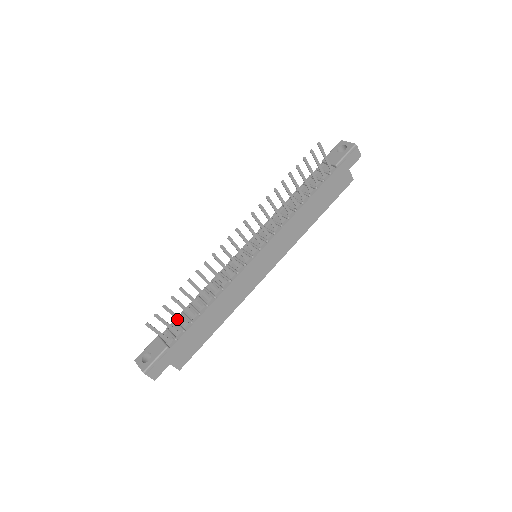
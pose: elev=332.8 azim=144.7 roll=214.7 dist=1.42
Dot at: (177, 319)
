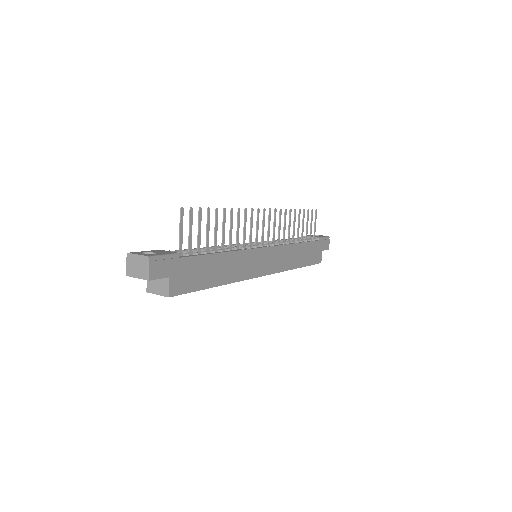
Dot at: (198, 236)
